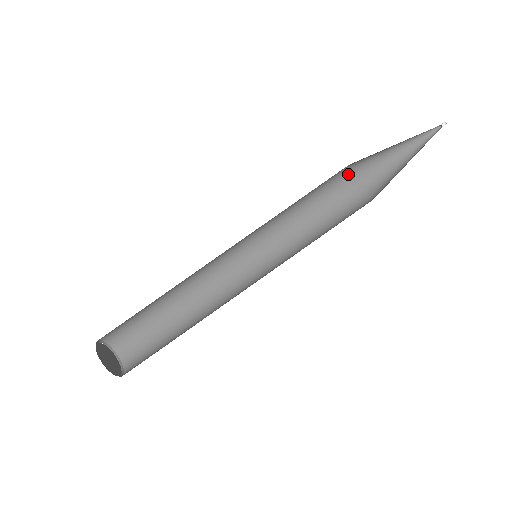
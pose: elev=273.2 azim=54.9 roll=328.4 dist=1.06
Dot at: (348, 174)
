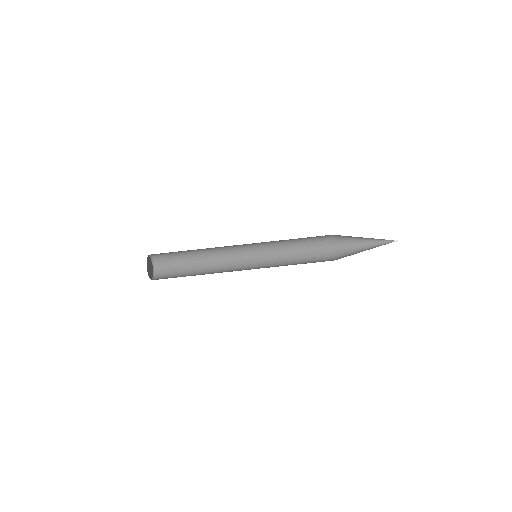
Dot at: occluded
